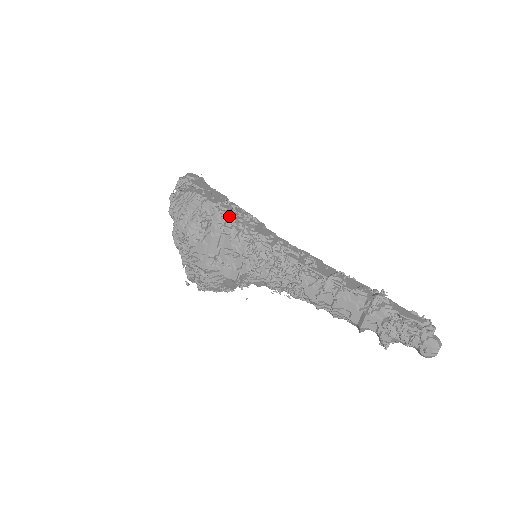
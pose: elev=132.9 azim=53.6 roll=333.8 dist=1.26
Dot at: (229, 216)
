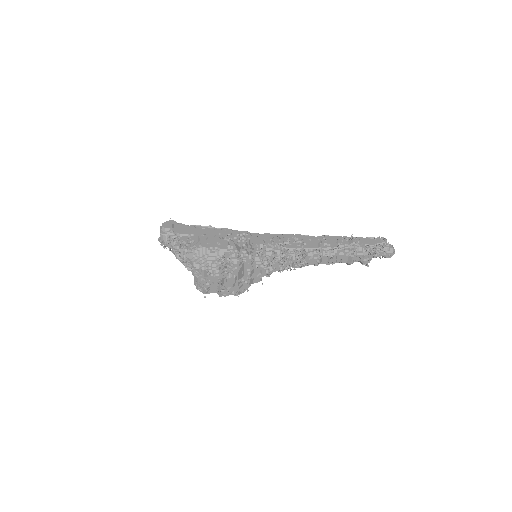
Dot at: (239, 249)
